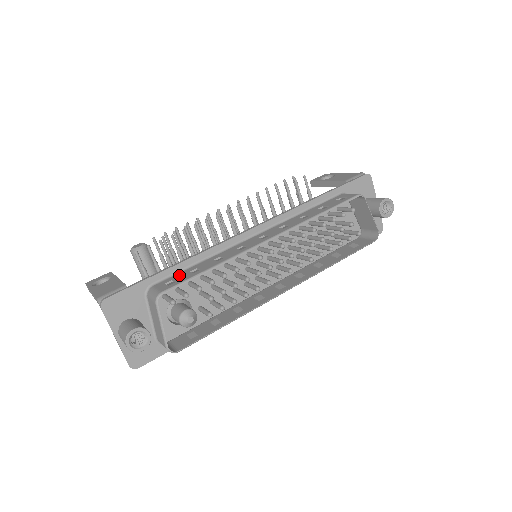
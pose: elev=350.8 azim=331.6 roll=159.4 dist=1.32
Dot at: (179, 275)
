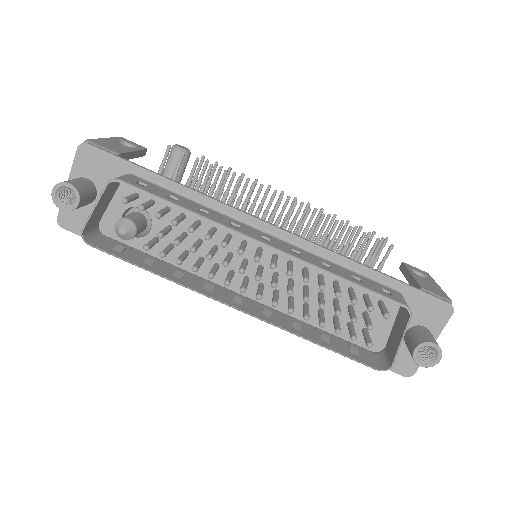
Dot at: (160, 188)
